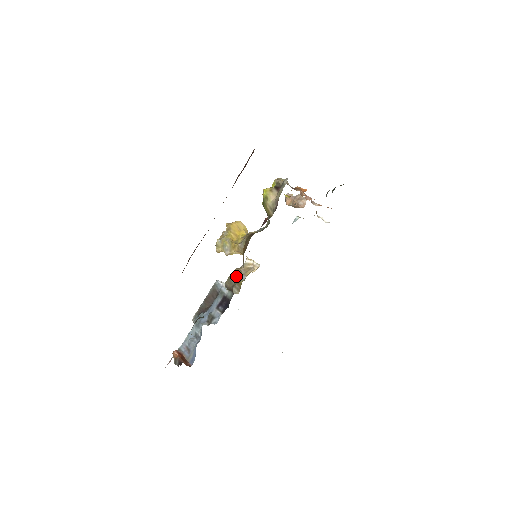
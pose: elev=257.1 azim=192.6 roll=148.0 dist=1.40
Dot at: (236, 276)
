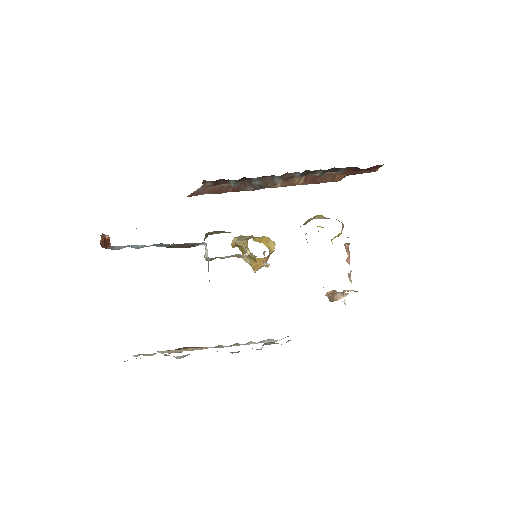
Dot at: (223, 232)
